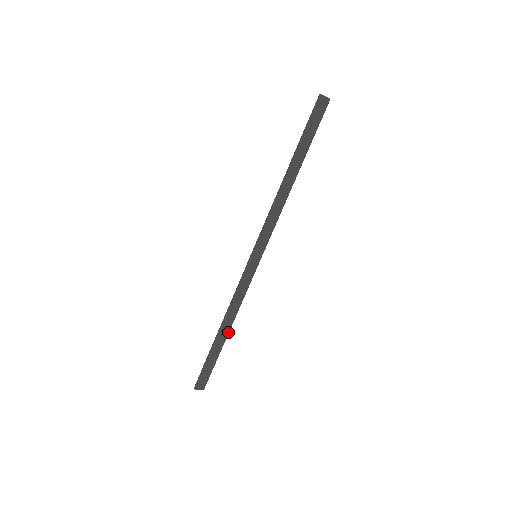
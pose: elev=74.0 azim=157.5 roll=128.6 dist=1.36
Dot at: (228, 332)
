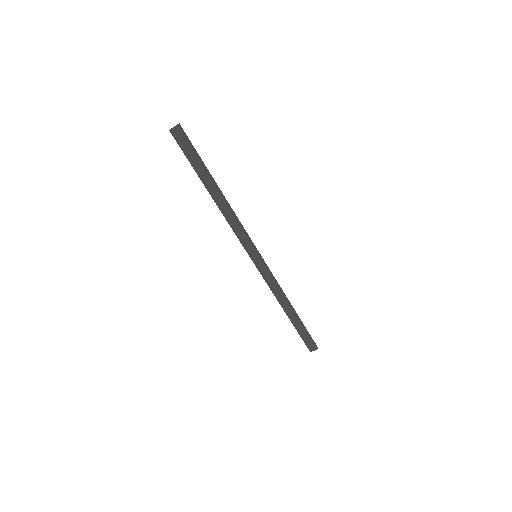
Dot at: (293, 310)
